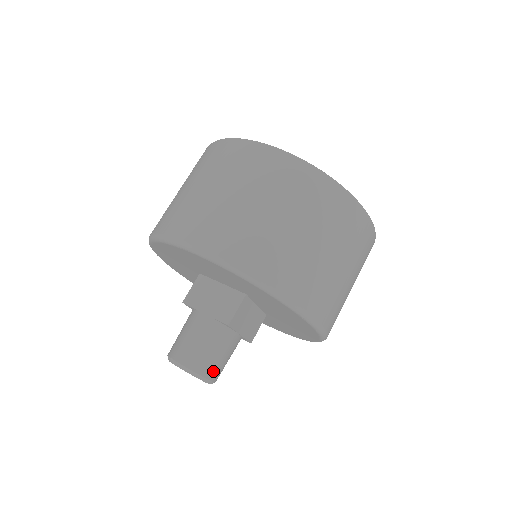
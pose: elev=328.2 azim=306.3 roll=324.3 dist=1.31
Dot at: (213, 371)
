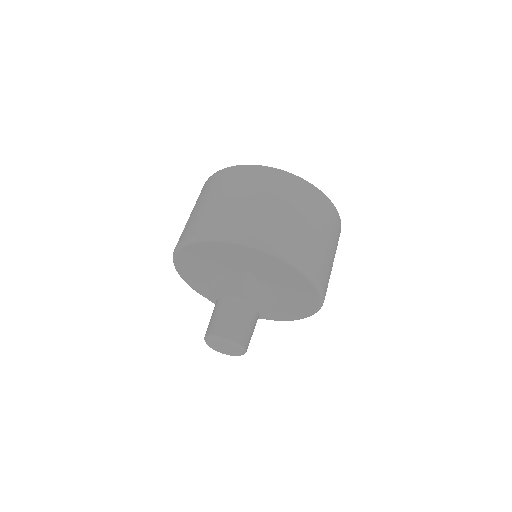
Dot at: (239, 336)
